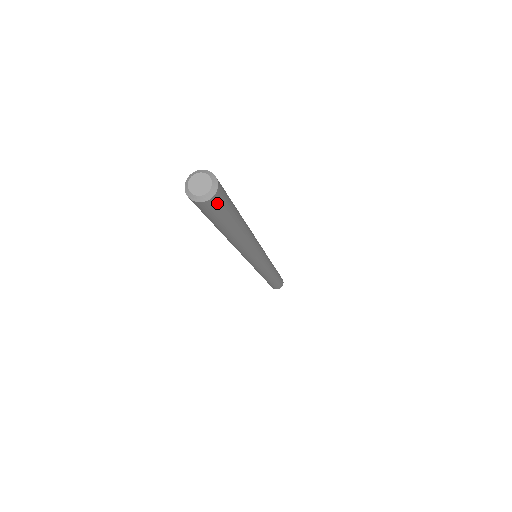
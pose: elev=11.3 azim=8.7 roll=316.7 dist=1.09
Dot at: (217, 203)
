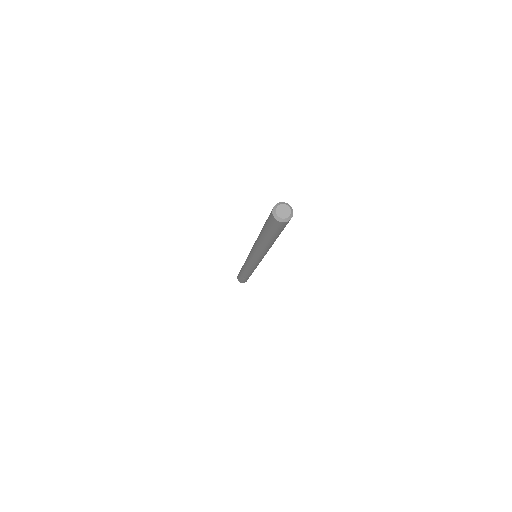
Dot at: occluded
